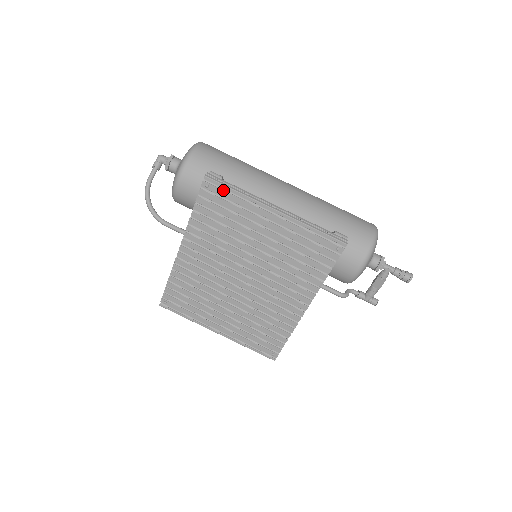
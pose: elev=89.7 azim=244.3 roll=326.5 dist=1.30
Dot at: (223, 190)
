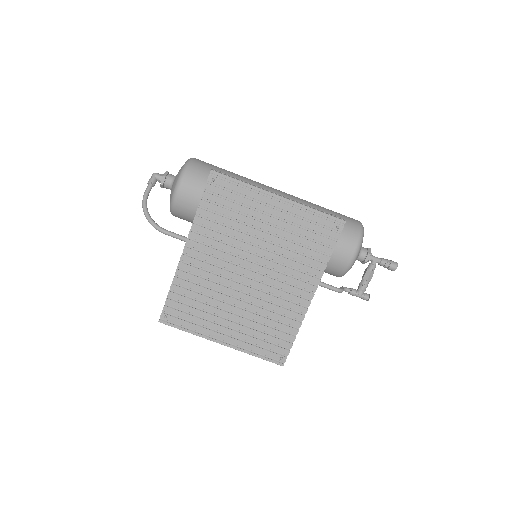
Dot at: (229, 182)
